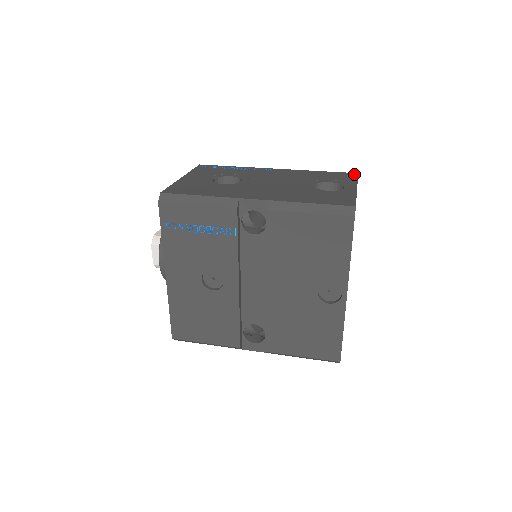
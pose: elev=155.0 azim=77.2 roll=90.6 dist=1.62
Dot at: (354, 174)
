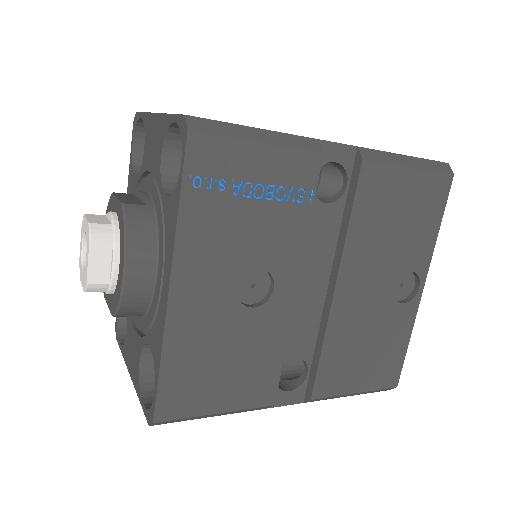
Dot at: occluded
